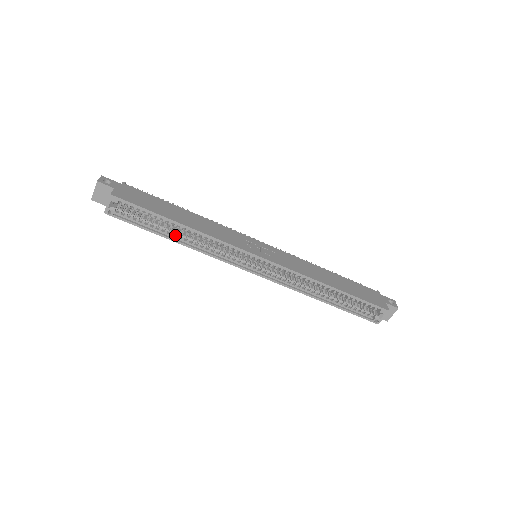
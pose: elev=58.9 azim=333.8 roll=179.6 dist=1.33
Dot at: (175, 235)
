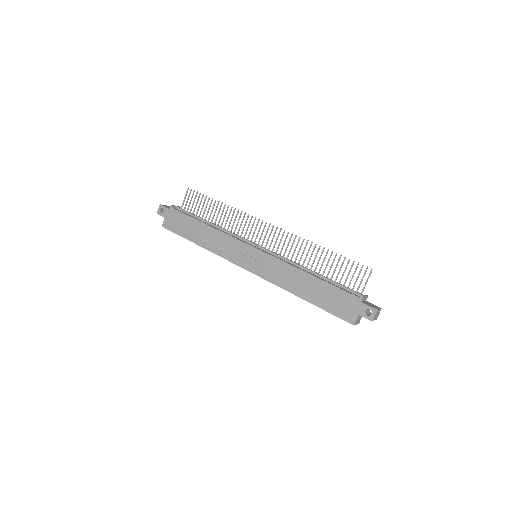
Dot at: occluded
